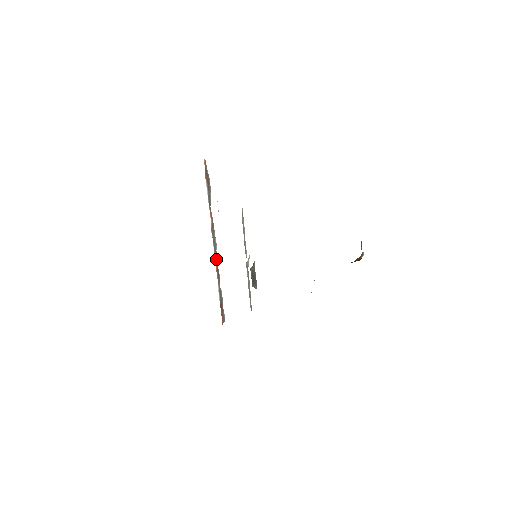
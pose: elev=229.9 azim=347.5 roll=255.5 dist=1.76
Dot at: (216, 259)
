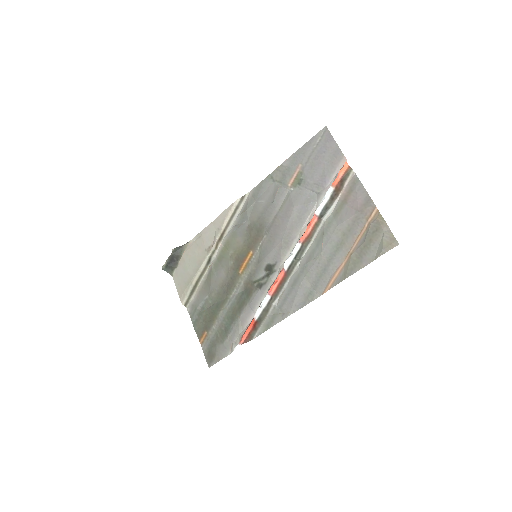
Dot at: (287, 274)
